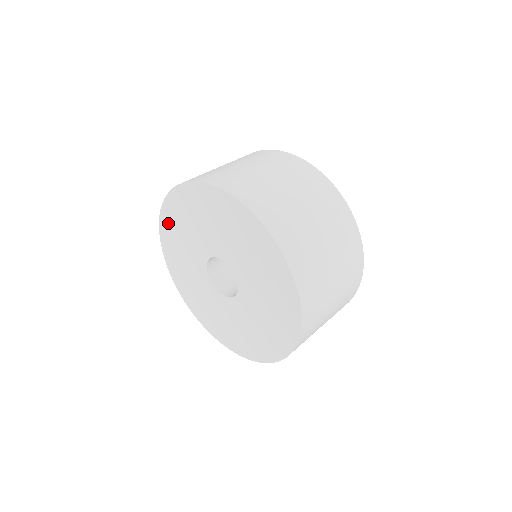
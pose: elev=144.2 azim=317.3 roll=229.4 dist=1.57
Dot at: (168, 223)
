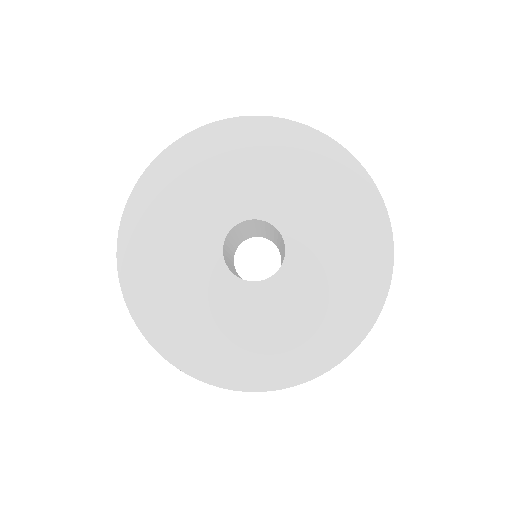
Dot at: (169, 171)
